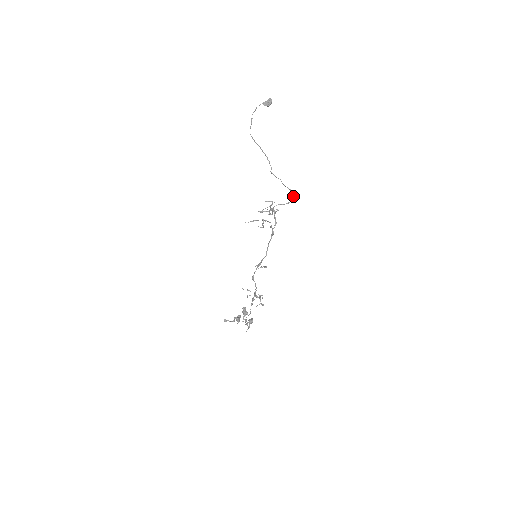
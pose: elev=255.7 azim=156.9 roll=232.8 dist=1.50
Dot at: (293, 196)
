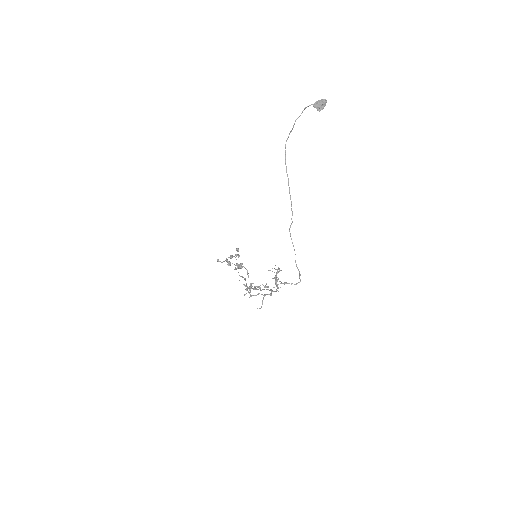
Dot at: (300, 279)
